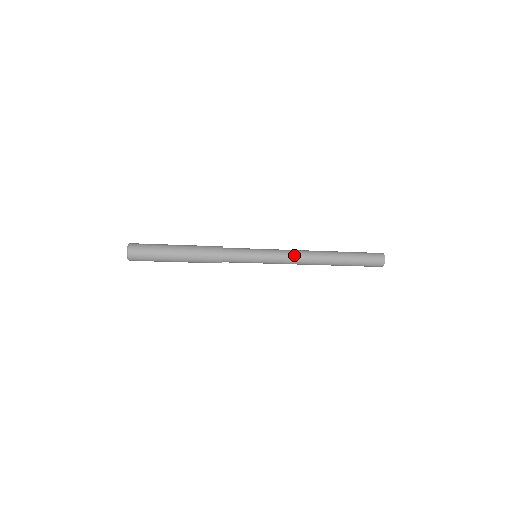
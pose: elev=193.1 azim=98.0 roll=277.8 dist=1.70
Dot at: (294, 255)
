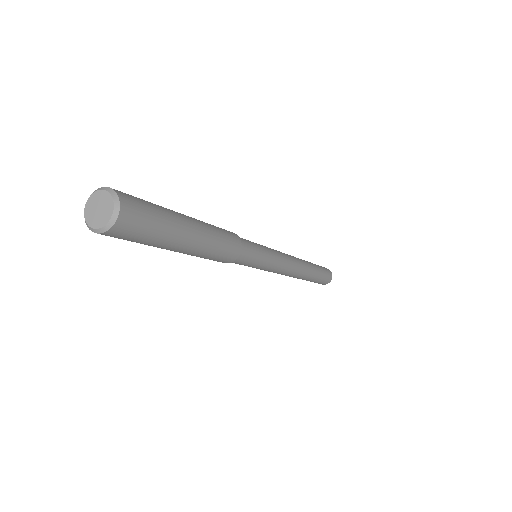
Dot at: (288, 270)
